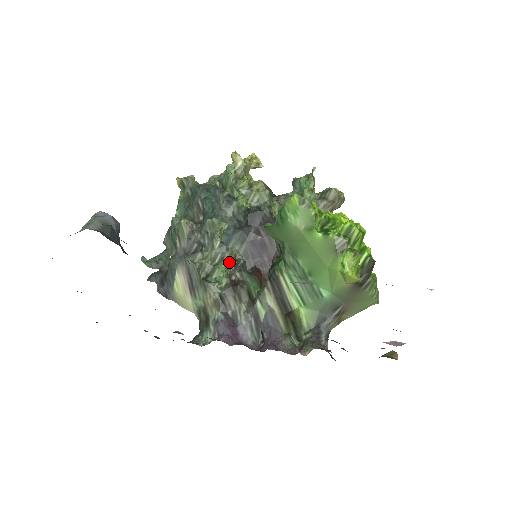
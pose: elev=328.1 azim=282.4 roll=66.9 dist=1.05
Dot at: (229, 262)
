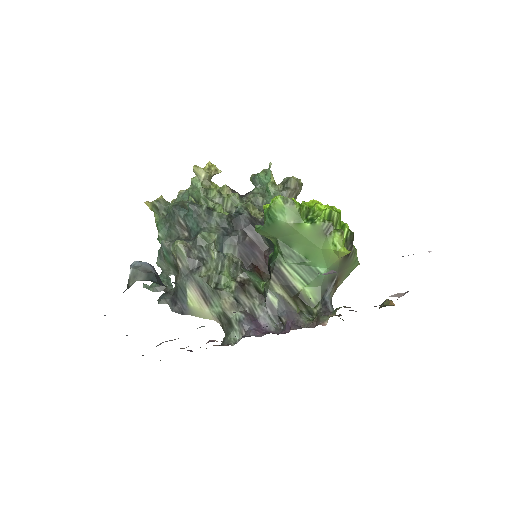
Dot at: (229, 267)
